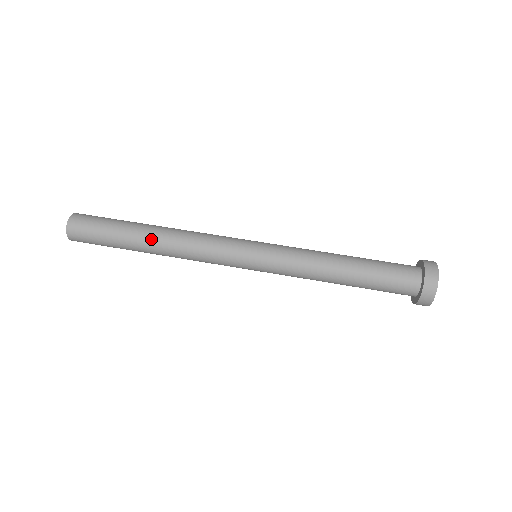
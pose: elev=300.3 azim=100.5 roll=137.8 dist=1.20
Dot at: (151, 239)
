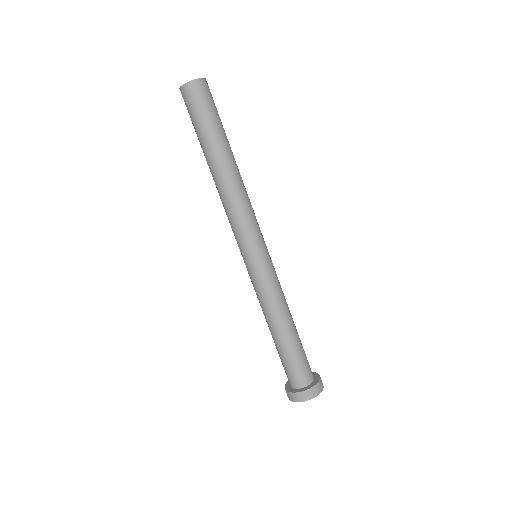
Dot at: (227, 164)
